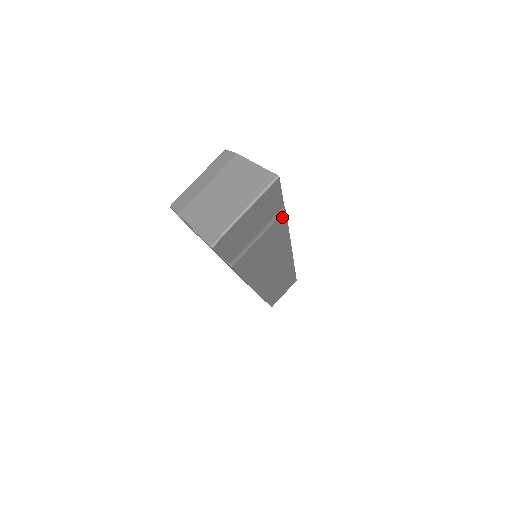
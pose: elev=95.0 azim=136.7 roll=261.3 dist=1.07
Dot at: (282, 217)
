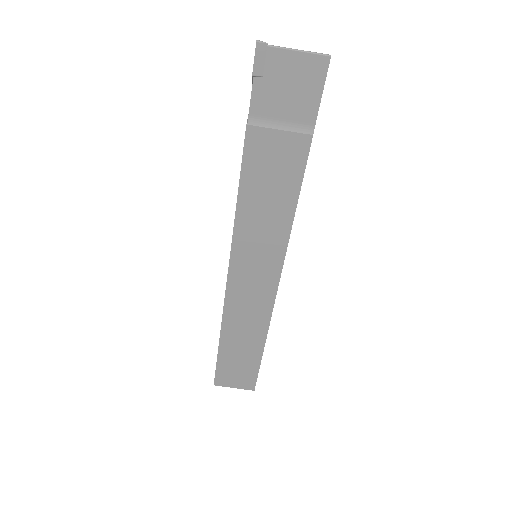
Dot at: (306, 143)
